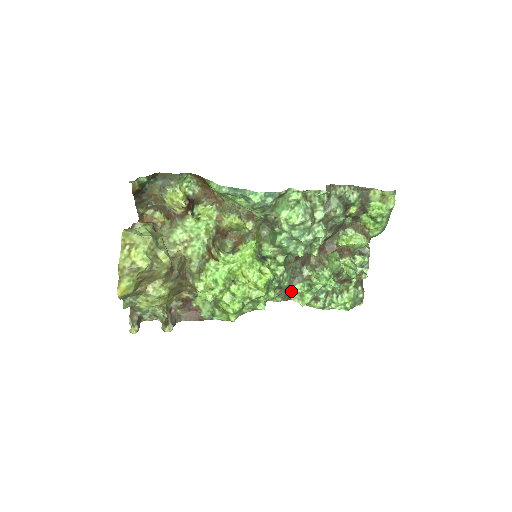
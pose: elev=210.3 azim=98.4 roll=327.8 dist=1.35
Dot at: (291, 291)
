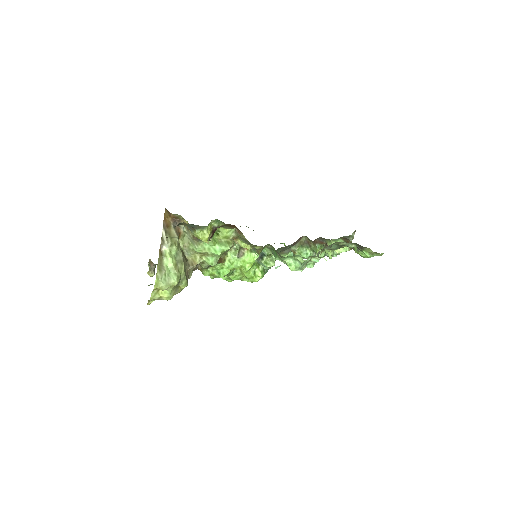
Dot at: occluded
